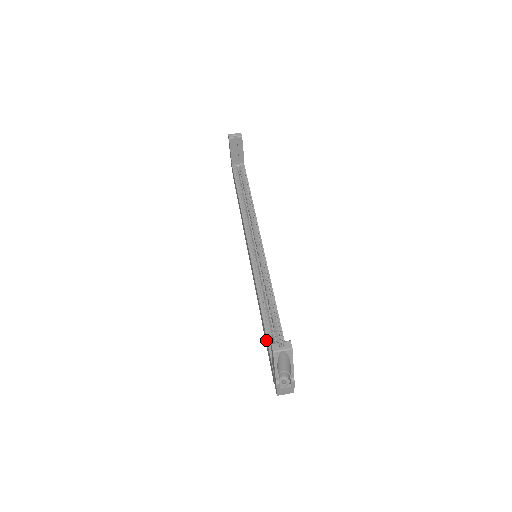
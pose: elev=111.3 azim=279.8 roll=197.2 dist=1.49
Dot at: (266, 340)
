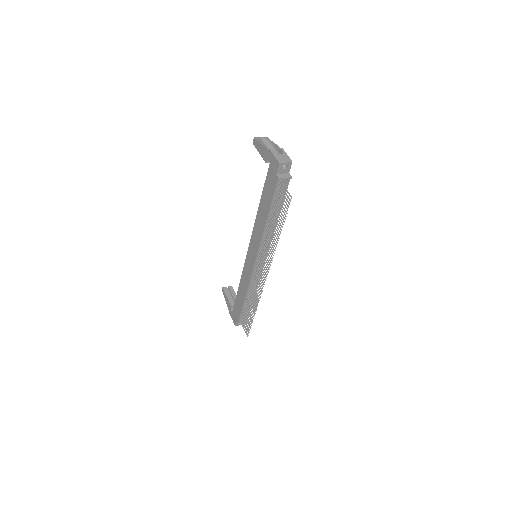
Dot at: (265, 193)
